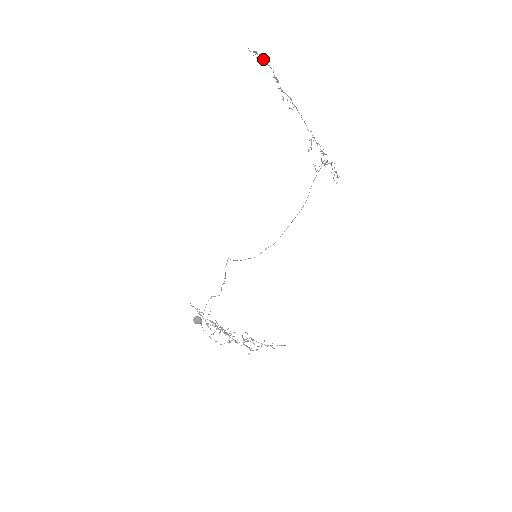
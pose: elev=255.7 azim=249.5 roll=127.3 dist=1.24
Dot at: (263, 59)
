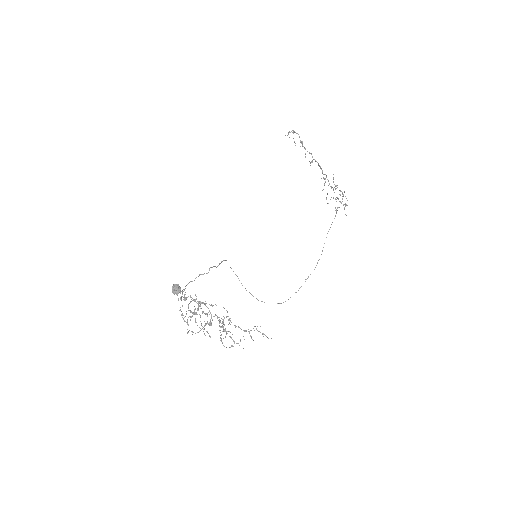
Dot at: (293, 131)
